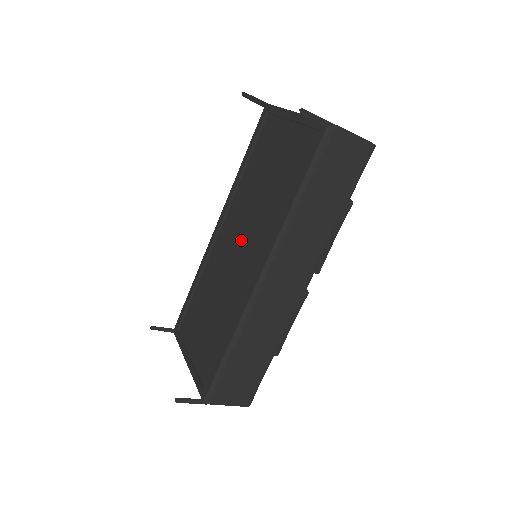
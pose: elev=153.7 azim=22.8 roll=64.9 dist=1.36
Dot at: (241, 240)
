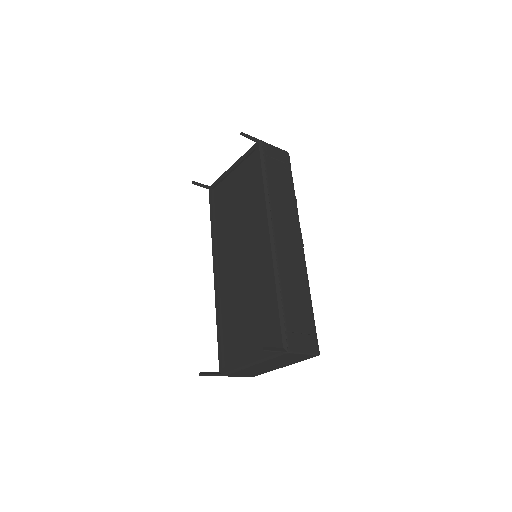
Dot at: (240, 248)
